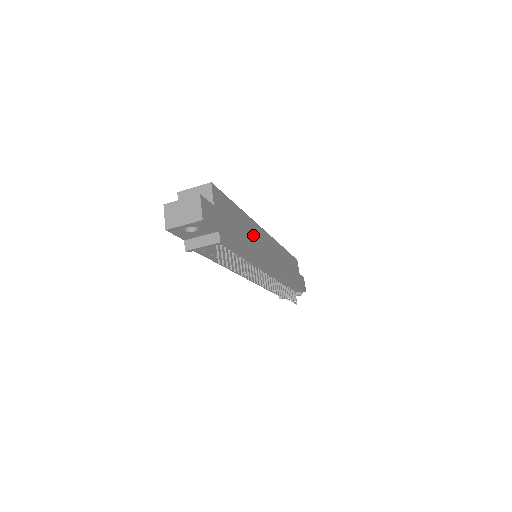
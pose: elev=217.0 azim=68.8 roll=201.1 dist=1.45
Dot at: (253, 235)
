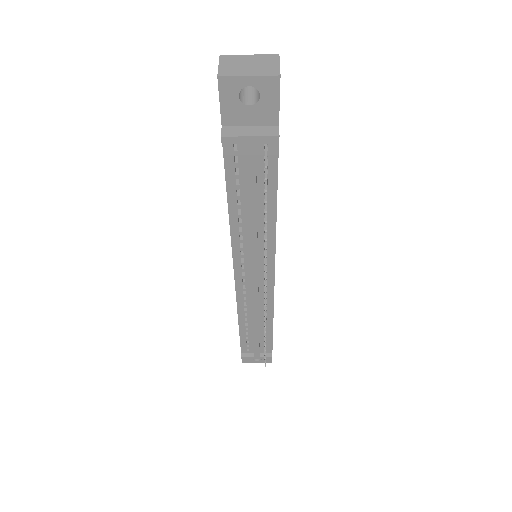
Dot at: occluded
